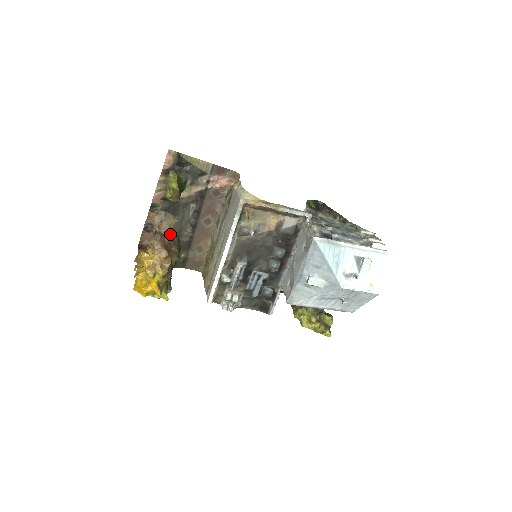
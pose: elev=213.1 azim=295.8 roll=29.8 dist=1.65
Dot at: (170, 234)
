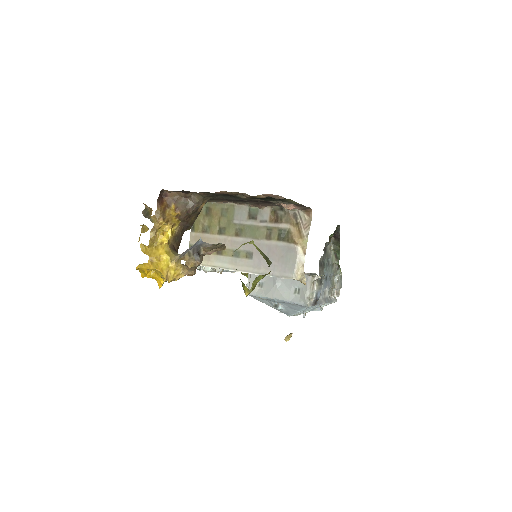
Dot at: (209, 252)
